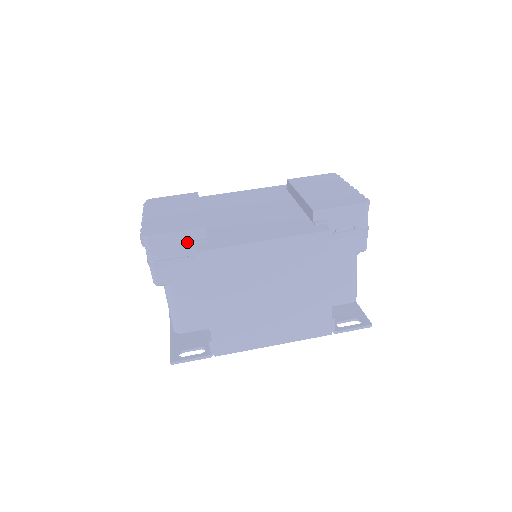
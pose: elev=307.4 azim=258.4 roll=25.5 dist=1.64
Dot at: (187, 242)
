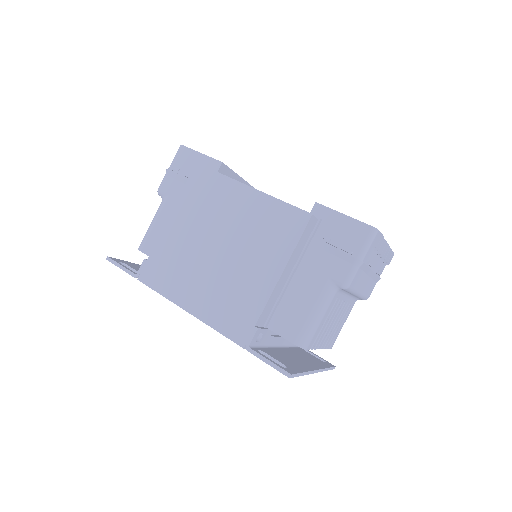
Dot at: occluded
